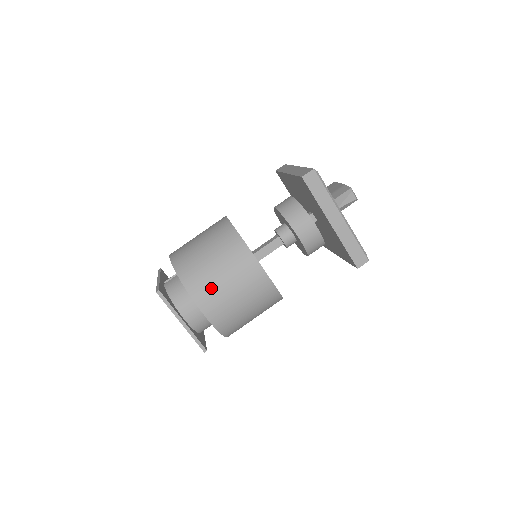
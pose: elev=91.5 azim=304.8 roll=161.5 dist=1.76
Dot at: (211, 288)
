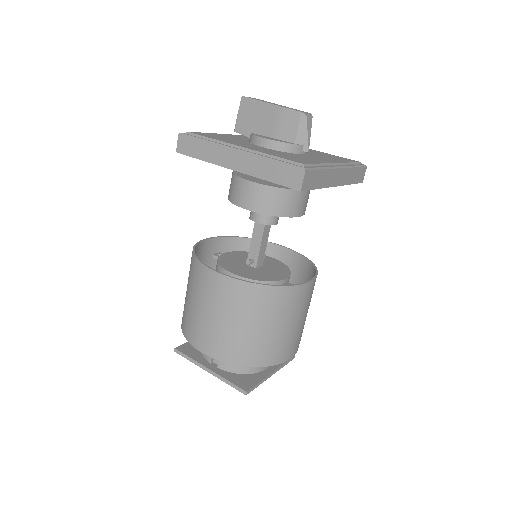
Dot at: (285, 342)
